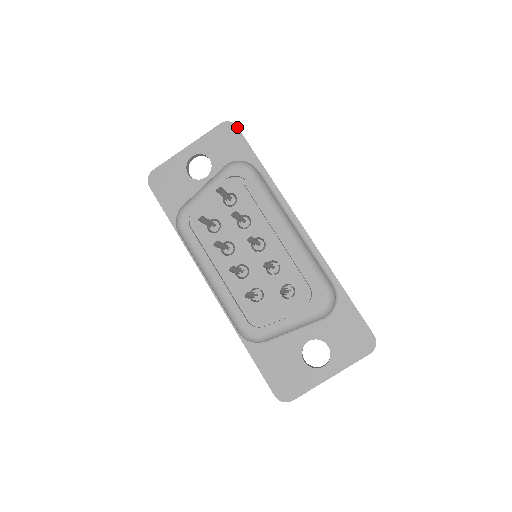
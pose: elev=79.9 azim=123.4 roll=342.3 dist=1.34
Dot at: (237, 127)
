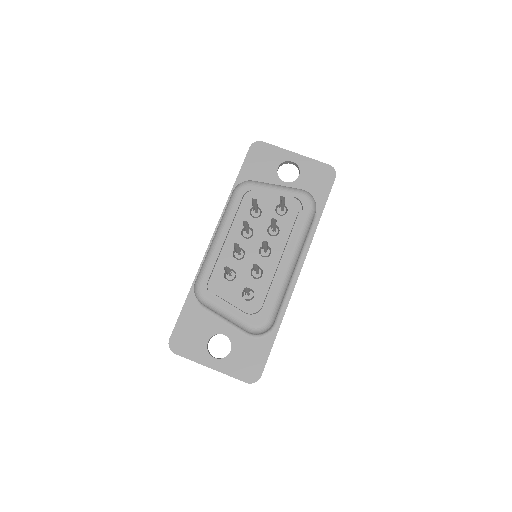
Dot at: occluded
